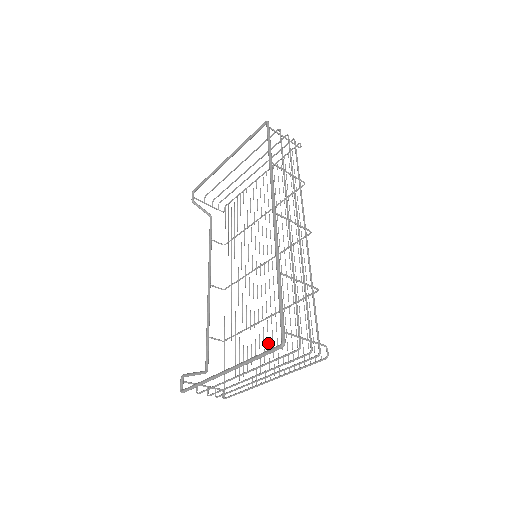
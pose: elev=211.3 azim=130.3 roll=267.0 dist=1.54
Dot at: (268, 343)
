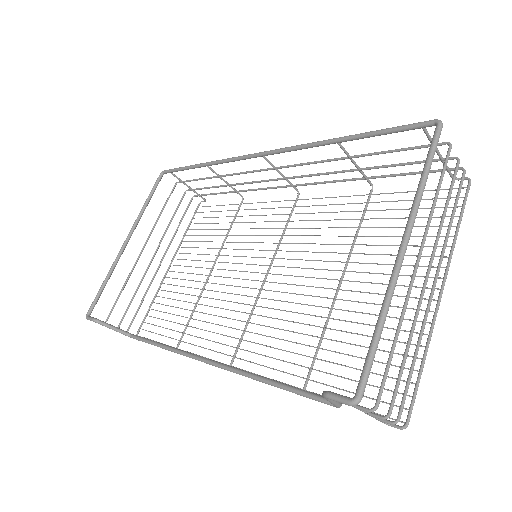
Dot at: (379, 283)
